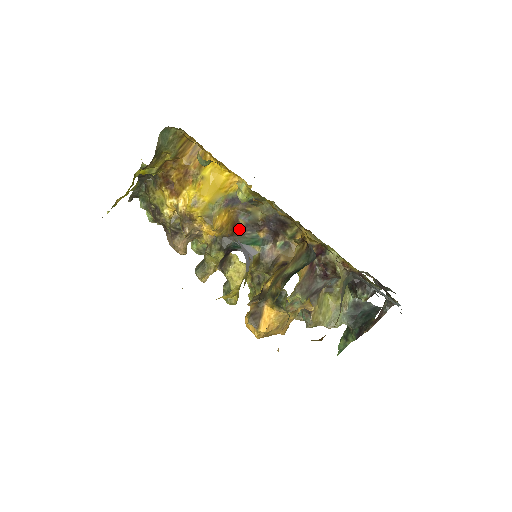
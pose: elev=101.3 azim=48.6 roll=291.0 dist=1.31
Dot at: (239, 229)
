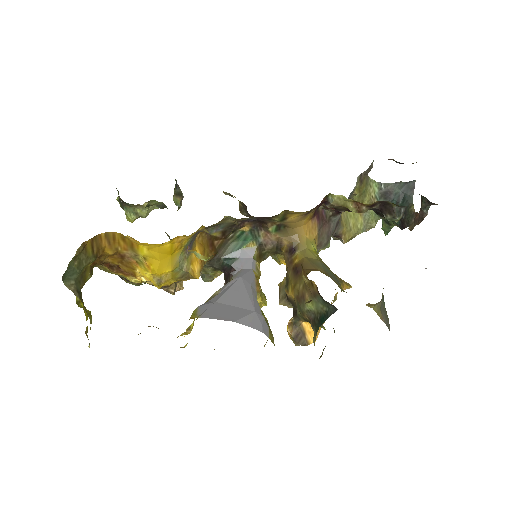
Dot at: (219, 241)
